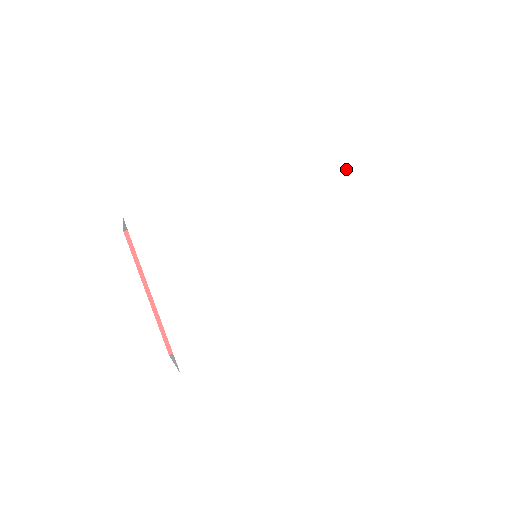
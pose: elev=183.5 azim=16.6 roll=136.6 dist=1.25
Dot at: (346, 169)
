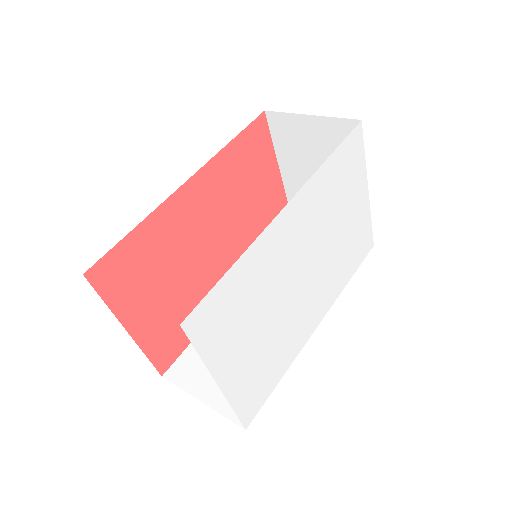
Dot at: (357, 148)
